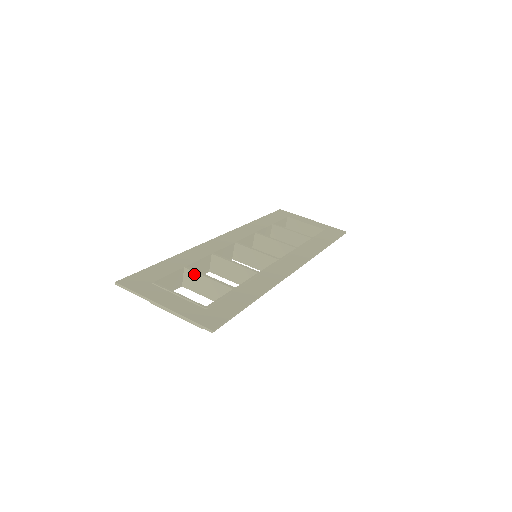
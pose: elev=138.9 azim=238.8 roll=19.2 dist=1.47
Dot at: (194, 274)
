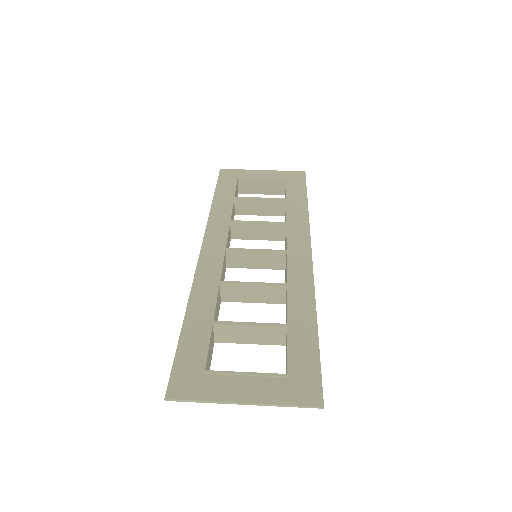
Dot at: (229, 327)
